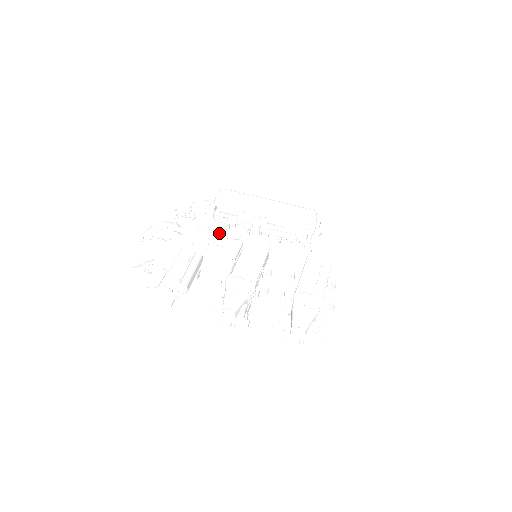
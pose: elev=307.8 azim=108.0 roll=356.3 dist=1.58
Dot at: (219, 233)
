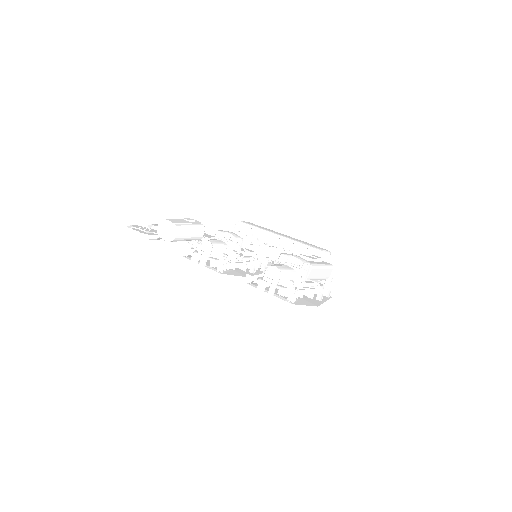
Dot at: occluded
